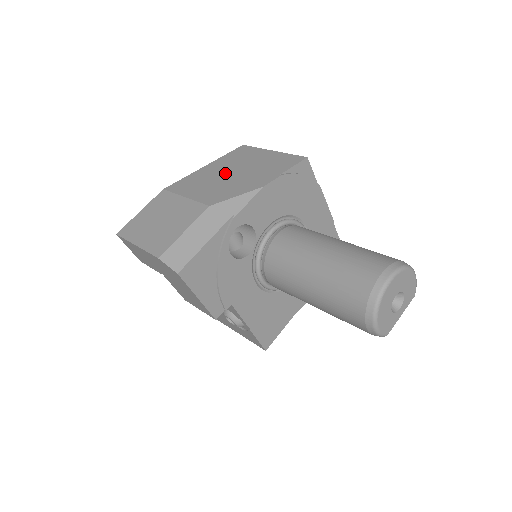
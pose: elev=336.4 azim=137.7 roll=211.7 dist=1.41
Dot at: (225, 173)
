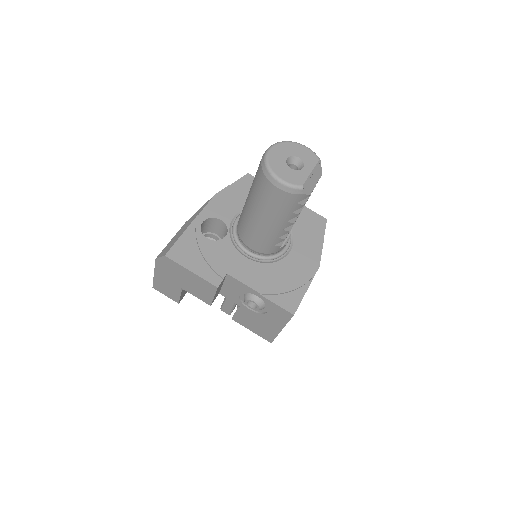
Dot at: occluded
